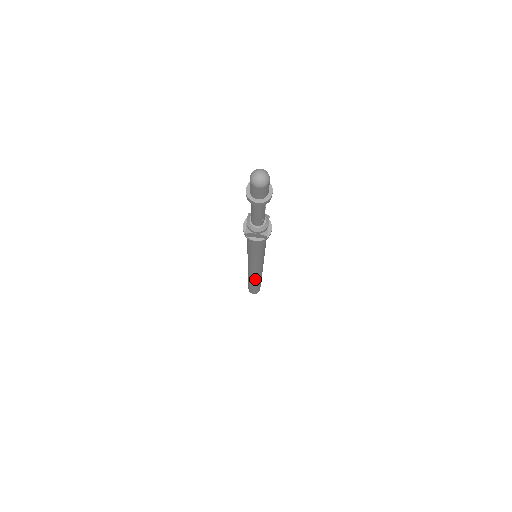
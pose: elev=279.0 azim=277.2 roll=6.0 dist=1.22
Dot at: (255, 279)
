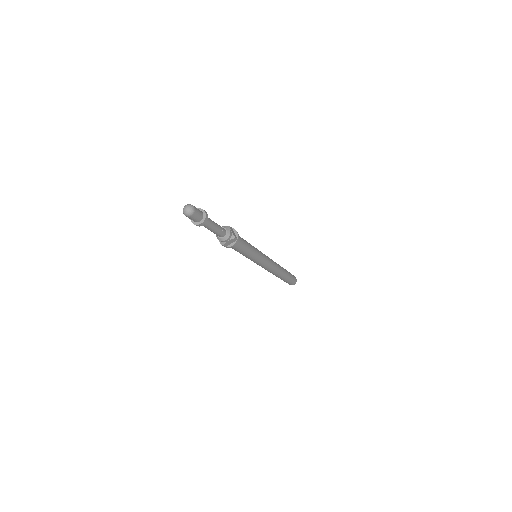
Dot at: (276, 272)
